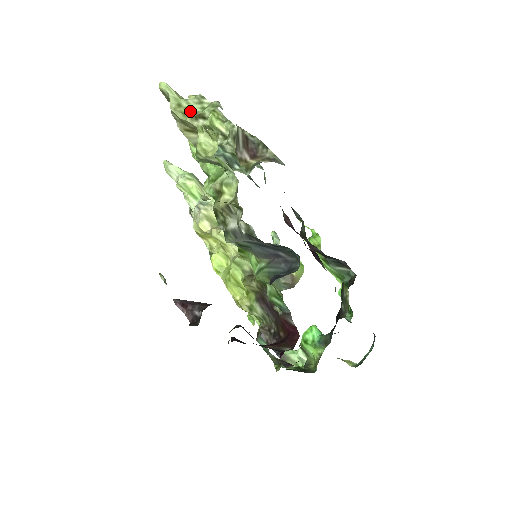
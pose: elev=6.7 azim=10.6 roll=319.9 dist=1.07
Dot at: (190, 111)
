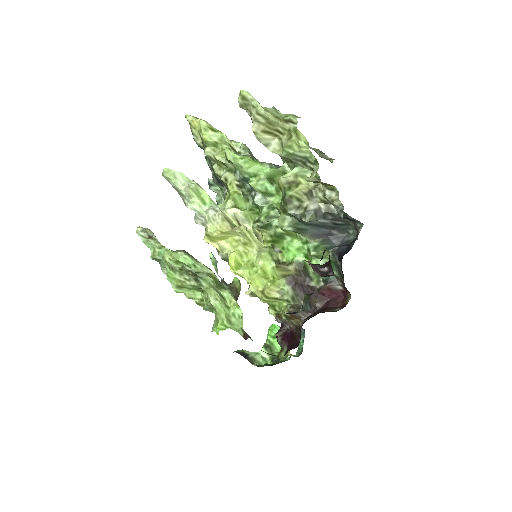
Dot at: (277, 116)
